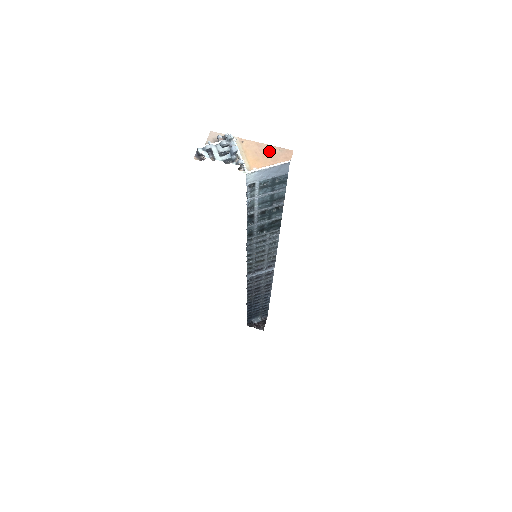
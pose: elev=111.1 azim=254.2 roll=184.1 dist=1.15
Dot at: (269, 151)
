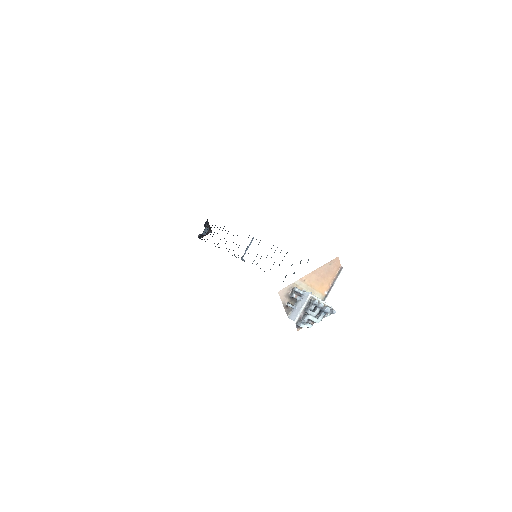
Dot at: (324, 271)
